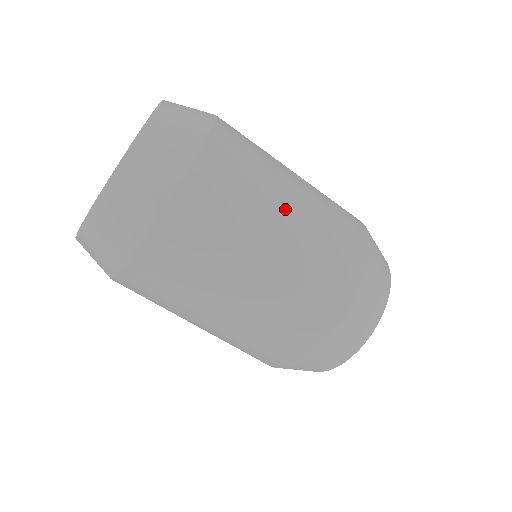
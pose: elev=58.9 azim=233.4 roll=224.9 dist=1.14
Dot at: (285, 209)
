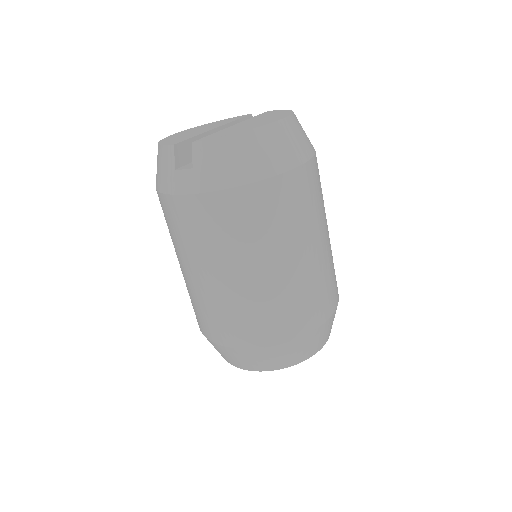
Dot at: (326, 231)
